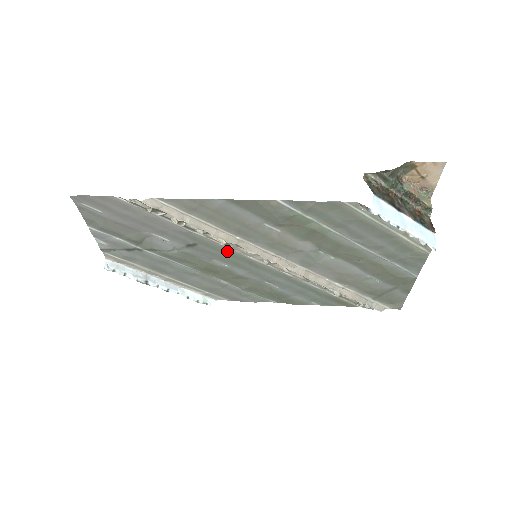
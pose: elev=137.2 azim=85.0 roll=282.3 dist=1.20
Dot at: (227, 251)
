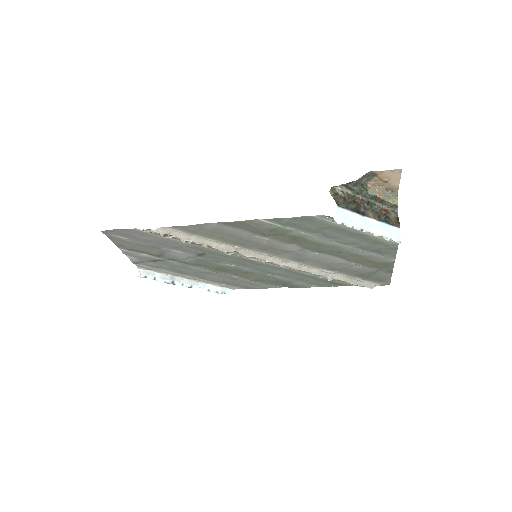
Dot at: (230, 256)
